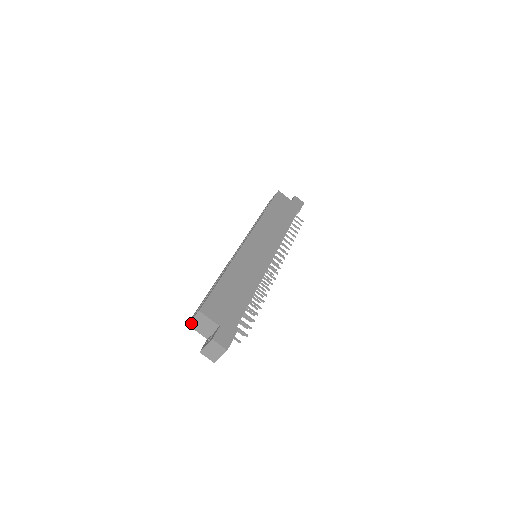
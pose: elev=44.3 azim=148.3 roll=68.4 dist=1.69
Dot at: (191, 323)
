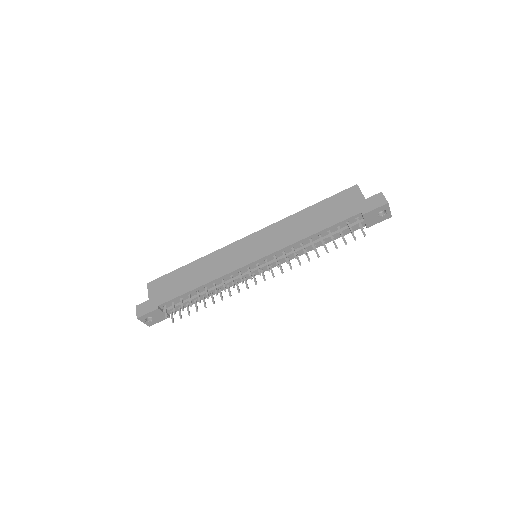
Dot at: occluded
